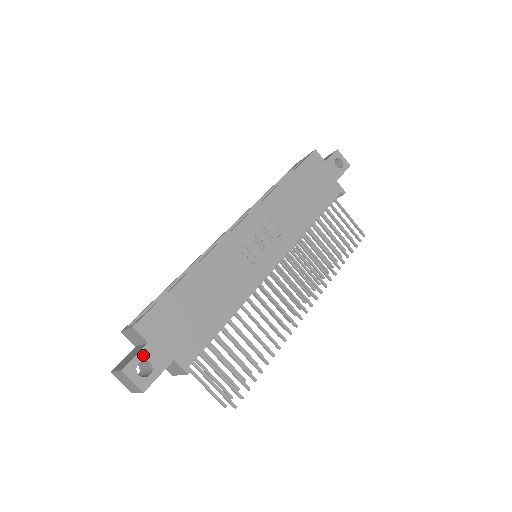
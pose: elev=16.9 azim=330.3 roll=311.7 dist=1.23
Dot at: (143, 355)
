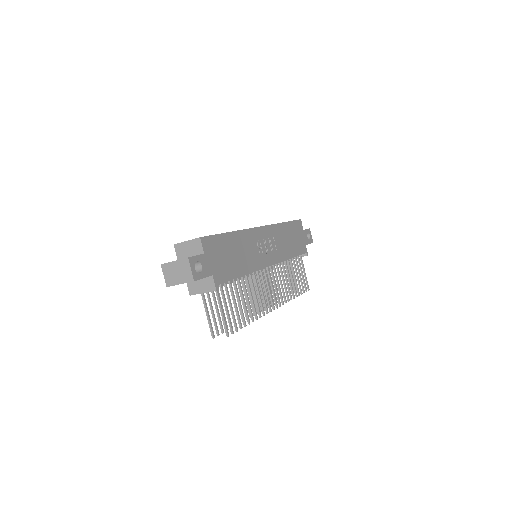
Dot at: (200, 258)
